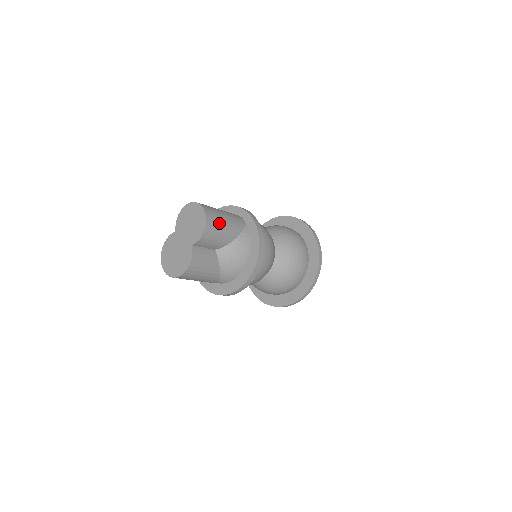
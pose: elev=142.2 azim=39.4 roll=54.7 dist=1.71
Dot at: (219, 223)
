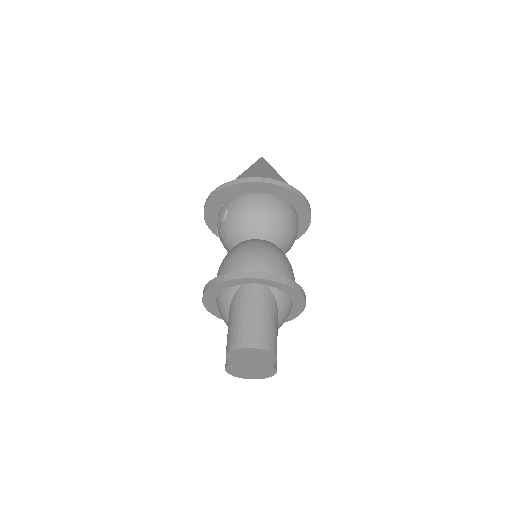
Dot at: (273, 333)
